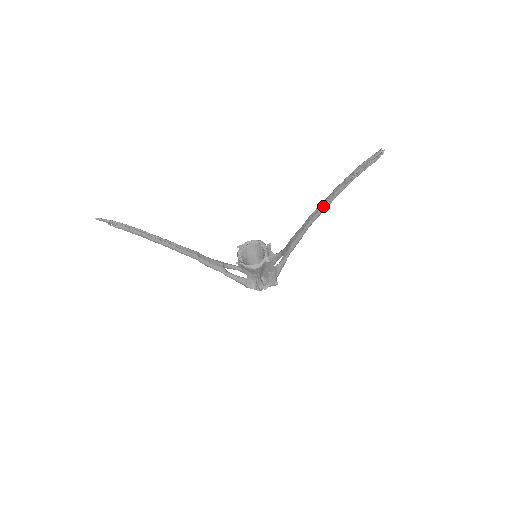
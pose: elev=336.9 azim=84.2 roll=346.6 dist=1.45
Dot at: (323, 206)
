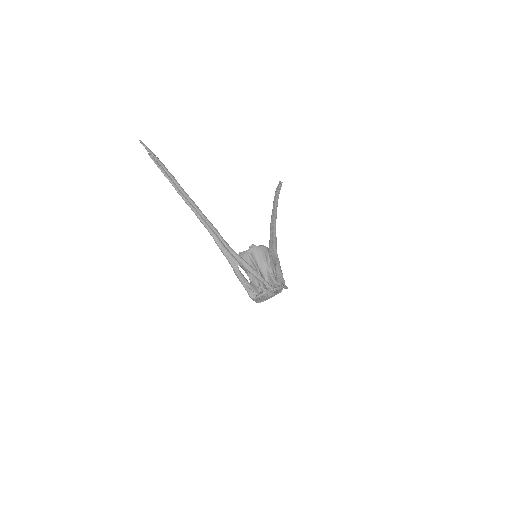
Dot at: (275, 212)
